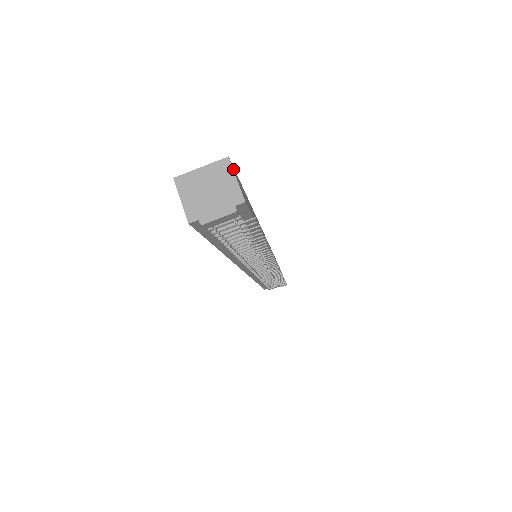
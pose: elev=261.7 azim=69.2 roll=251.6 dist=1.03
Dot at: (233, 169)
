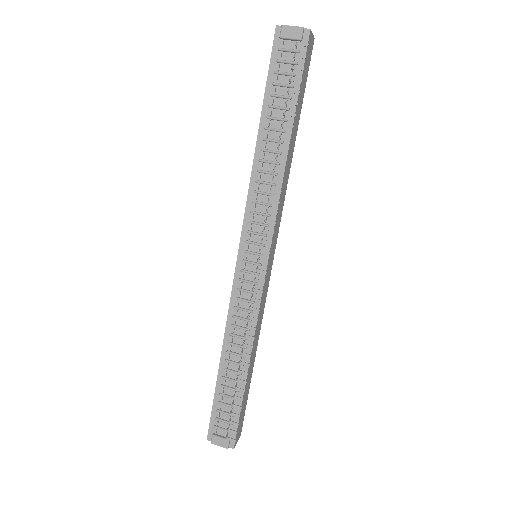
Dot at: (313, 37)
